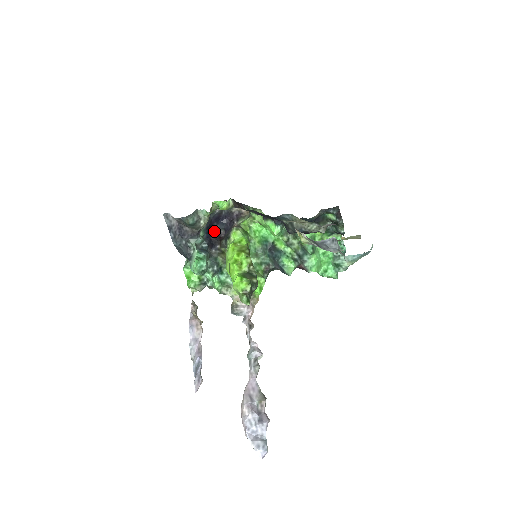
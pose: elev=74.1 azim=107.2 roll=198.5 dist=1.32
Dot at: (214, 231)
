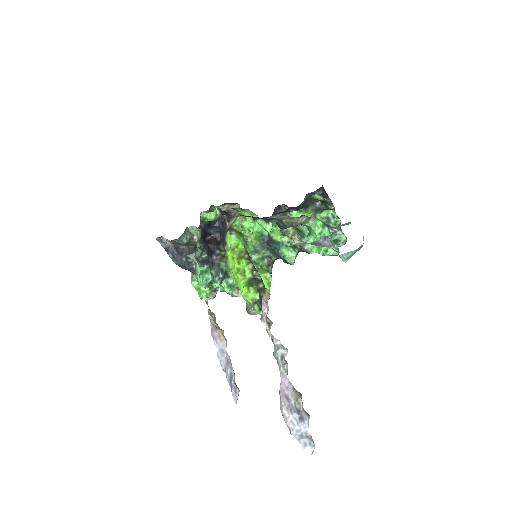
Dot at: (209, 236)
